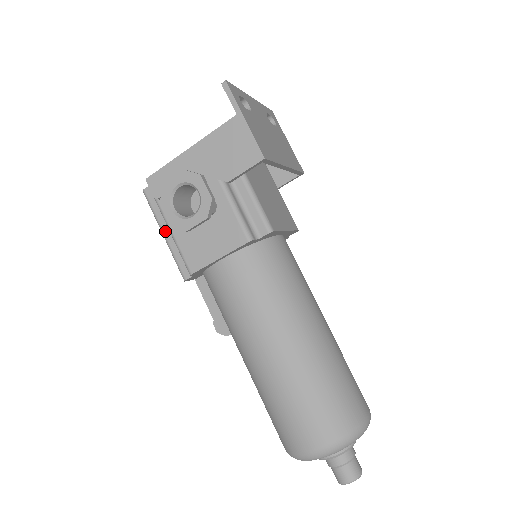
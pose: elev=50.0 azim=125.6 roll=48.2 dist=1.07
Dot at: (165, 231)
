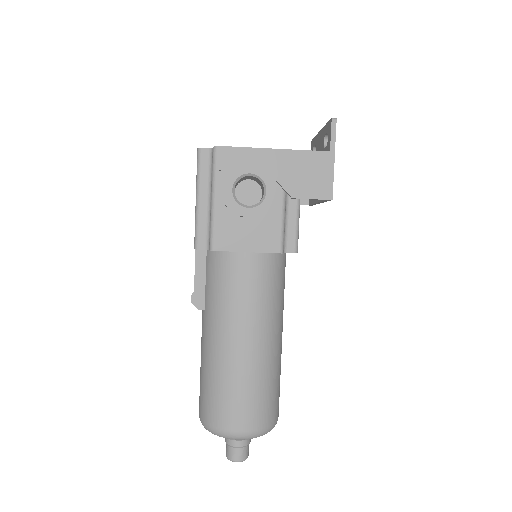
Dot at: (202, 197)
